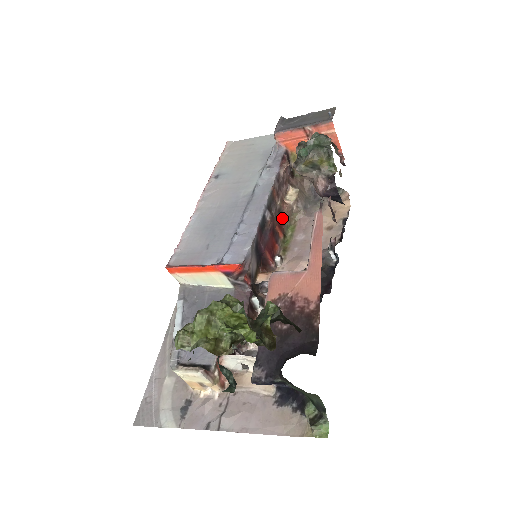
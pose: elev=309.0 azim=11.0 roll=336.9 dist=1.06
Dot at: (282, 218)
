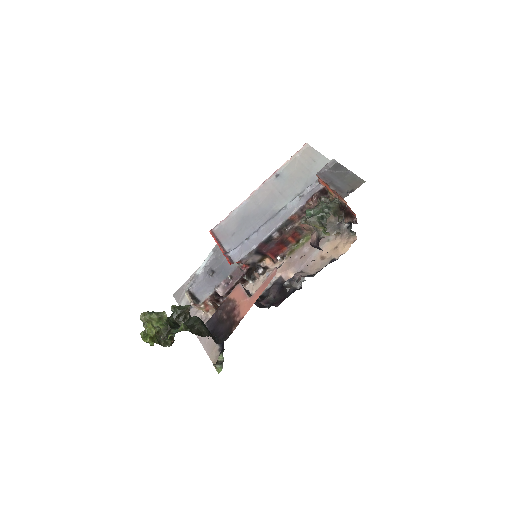
Dot at: (301, 231)
